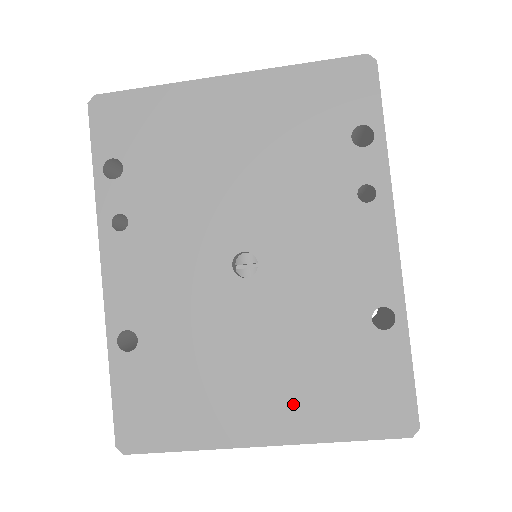
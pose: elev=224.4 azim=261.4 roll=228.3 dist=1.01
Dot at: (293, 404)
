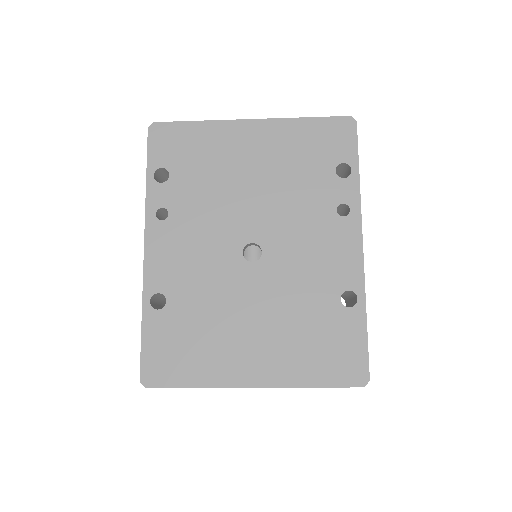
Dot at: (279, 357)
